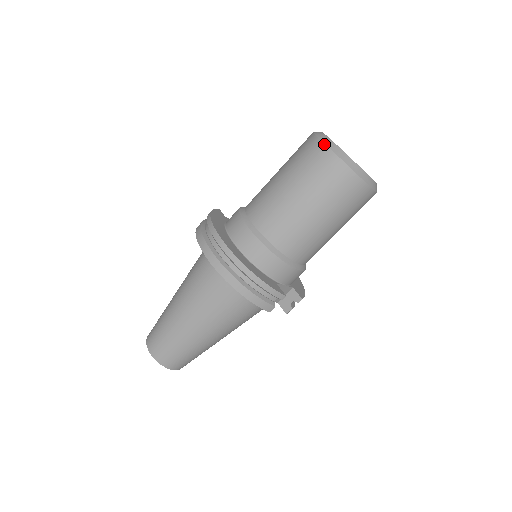
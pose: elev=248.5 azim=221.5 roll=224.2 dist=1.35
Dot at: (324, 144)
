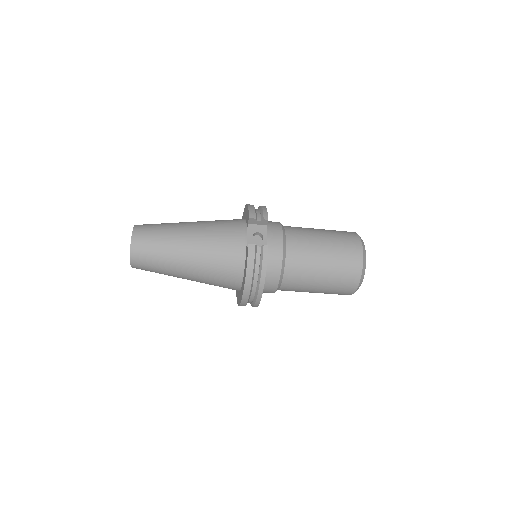
Dot at: occluded
